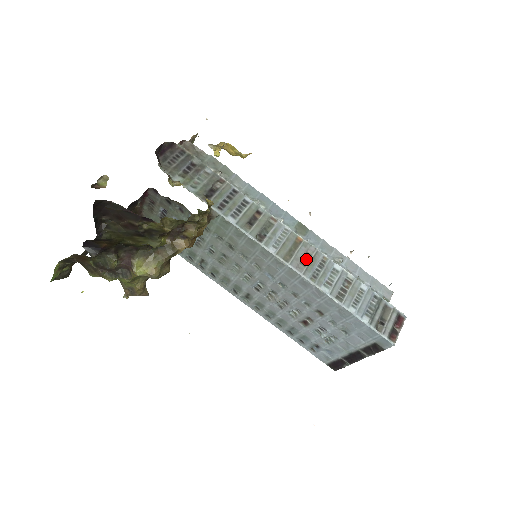
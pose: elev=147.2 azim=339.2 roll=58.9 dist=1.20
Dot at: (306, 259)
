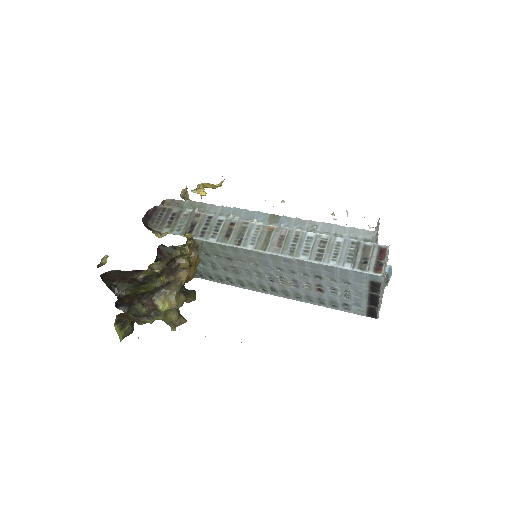
Dot at: (281, 241)
